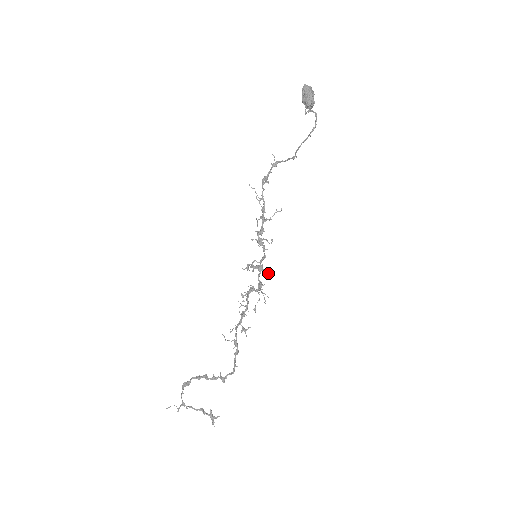
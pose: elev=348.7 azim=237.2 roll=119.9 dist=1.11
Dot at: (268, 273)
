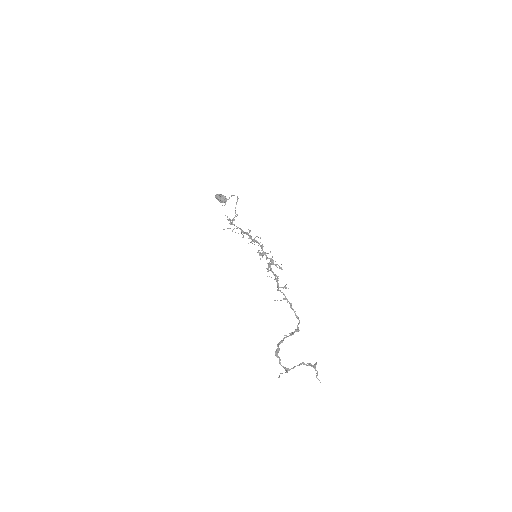
Dot at: occluded
